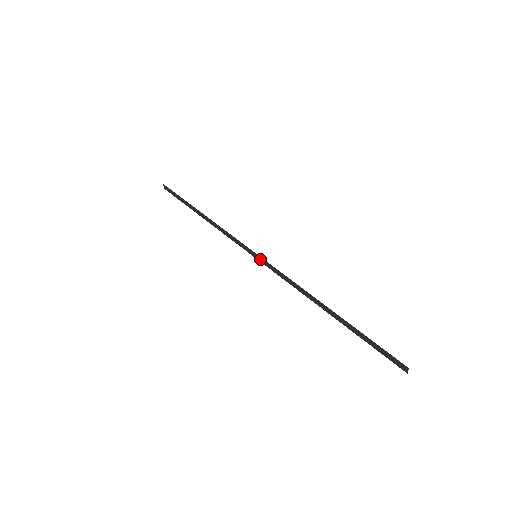
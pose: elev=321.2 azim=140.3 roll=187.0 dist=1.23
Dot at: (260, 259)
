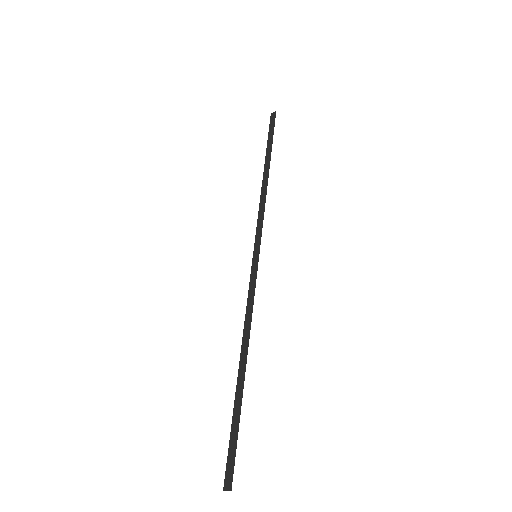
Dot at: (255, 262)
